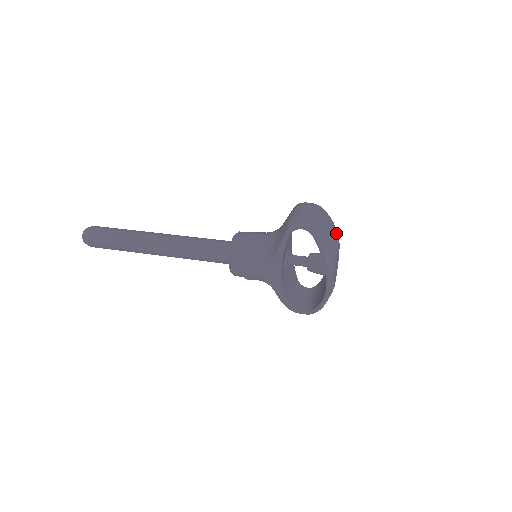
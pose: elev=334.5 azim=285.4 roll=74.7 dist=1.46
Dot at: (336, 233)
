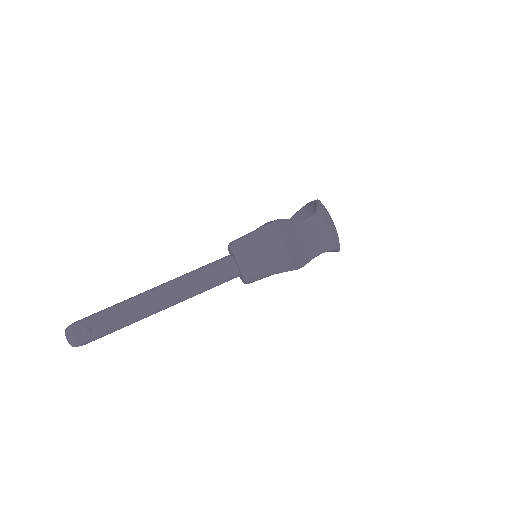
Dot at: (328, 212)
